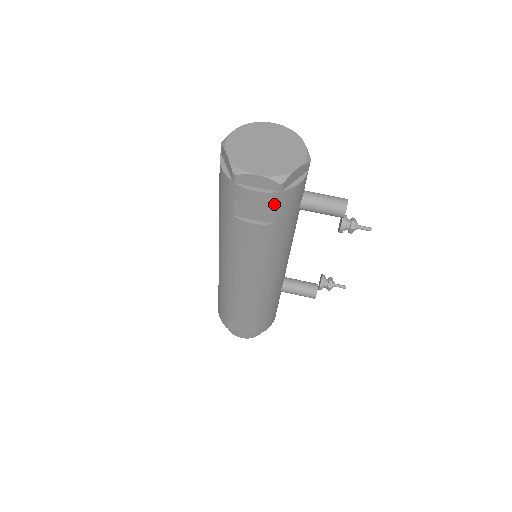
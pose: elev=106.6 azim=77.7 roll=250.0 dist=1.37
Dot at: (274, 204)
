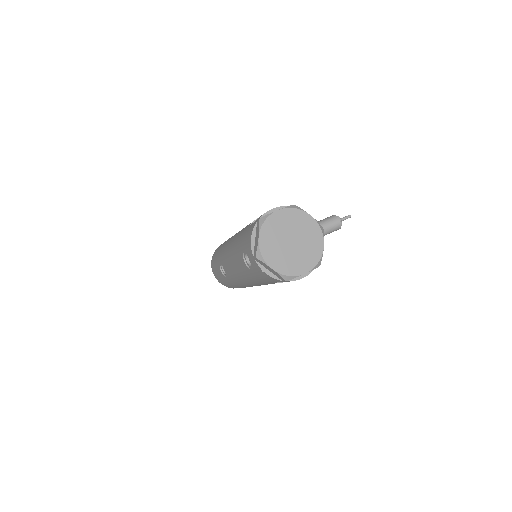
Dot at: occluded
